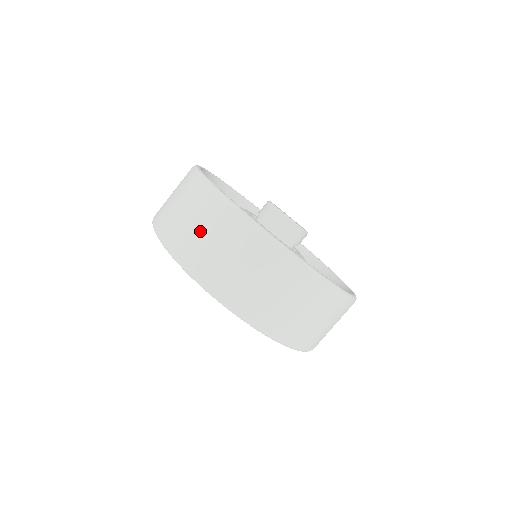
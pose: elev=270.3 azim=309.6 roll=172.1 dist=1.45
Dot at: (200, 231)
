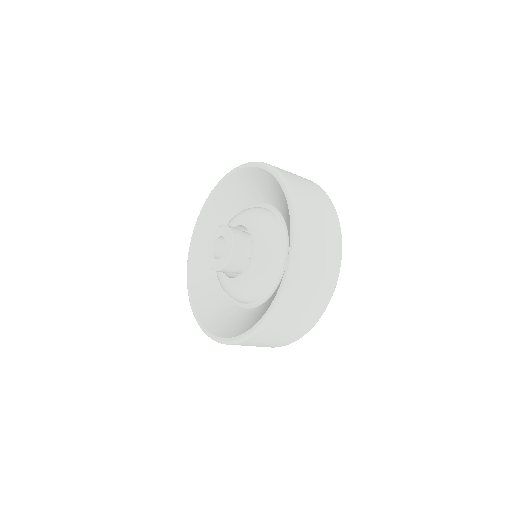
Dot at: (293, 174)
